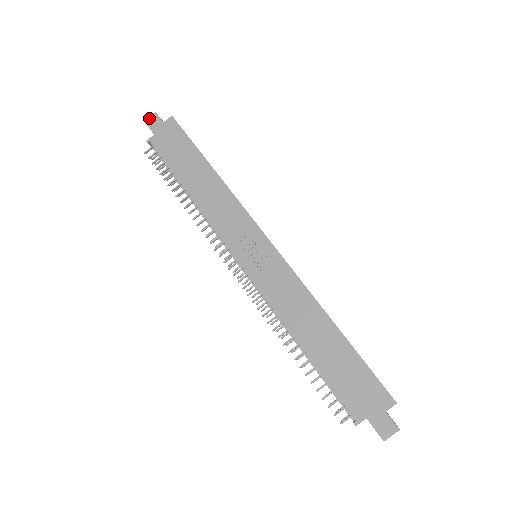
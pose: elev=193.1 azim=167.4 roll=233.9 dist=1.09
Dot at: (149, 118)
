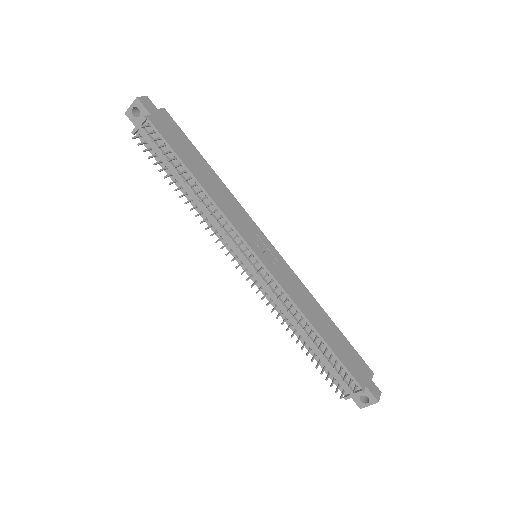
Dot at: (142, 97)
